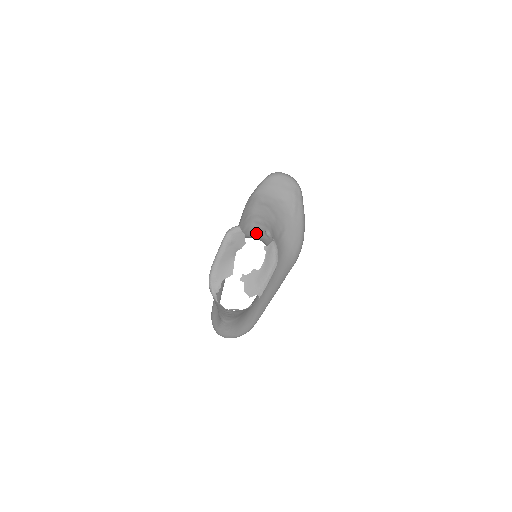
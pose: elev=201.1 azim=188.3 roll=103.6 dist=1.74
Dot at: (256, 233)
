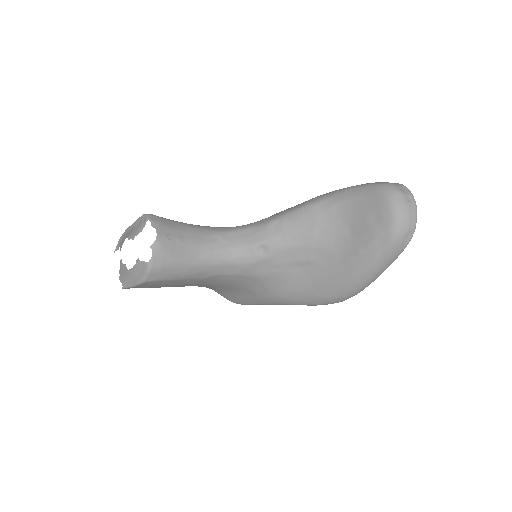
Dot at: (247, 237)
